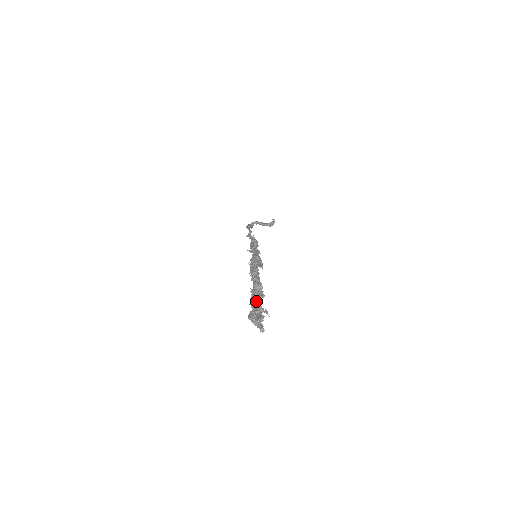
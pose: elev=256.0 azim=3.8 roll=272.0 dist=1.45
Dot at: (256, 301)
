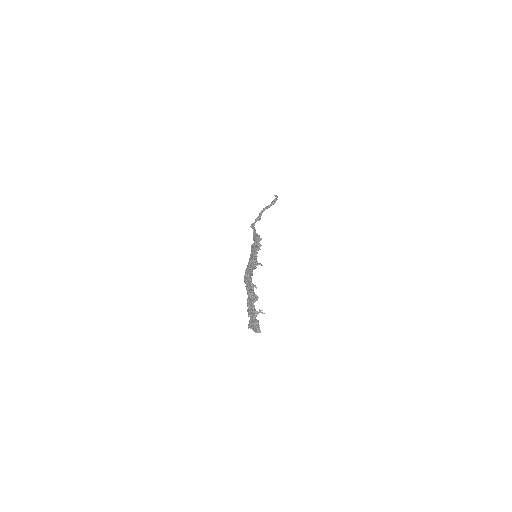
Dot at: (251, 309)
